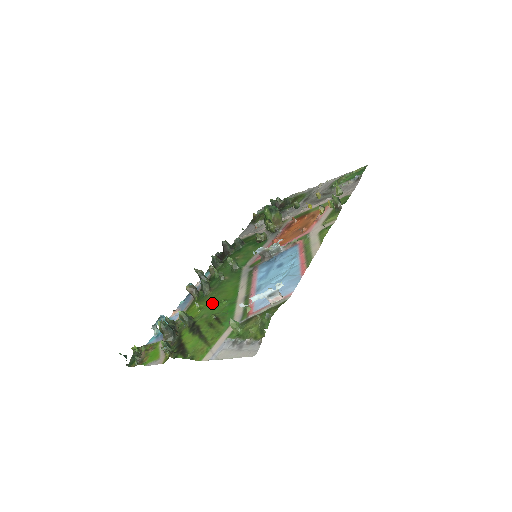
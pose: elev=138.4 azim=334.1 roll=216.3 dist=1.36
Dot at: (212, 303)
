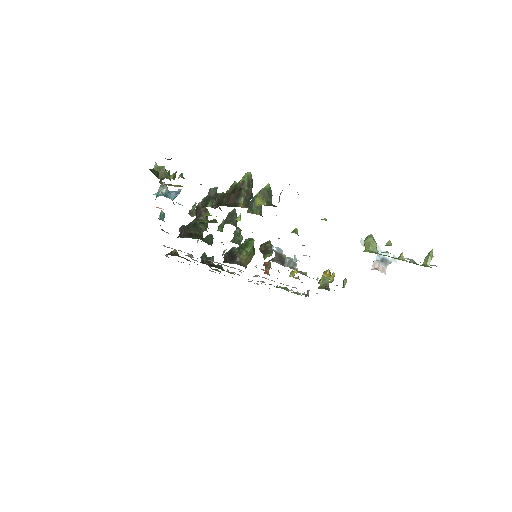
Dot at: occluded
